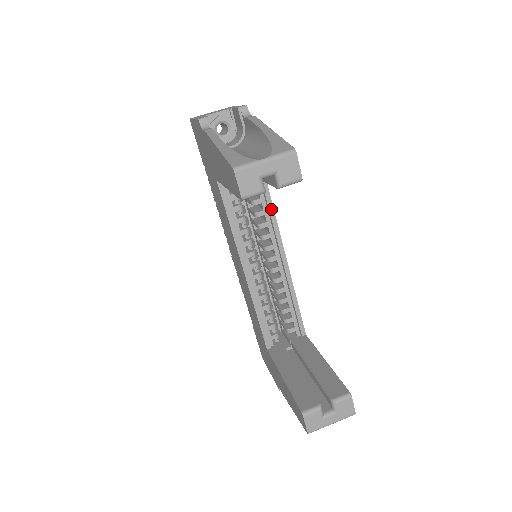
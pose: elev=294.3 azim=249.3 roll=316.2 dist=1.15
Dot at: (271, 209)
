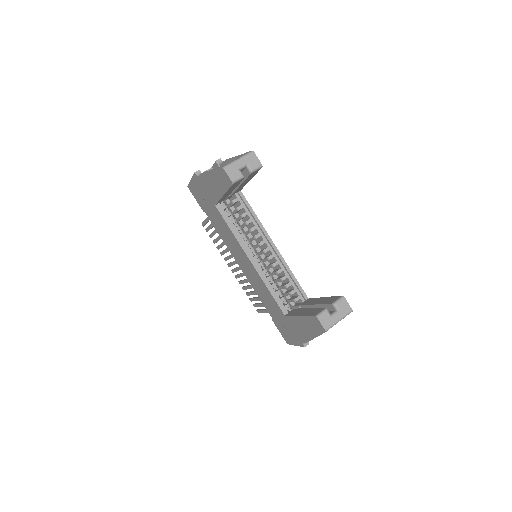
Dot at: (255, 216)
